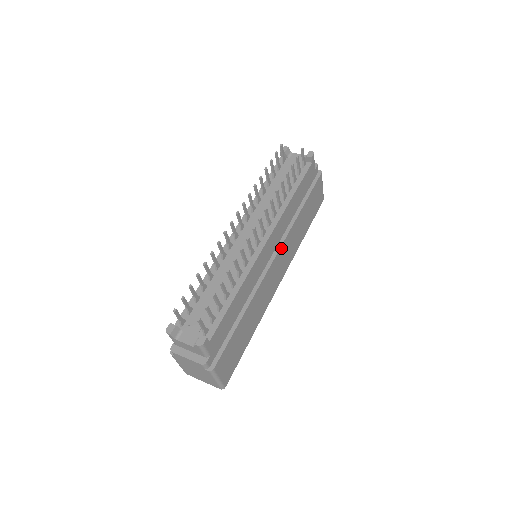
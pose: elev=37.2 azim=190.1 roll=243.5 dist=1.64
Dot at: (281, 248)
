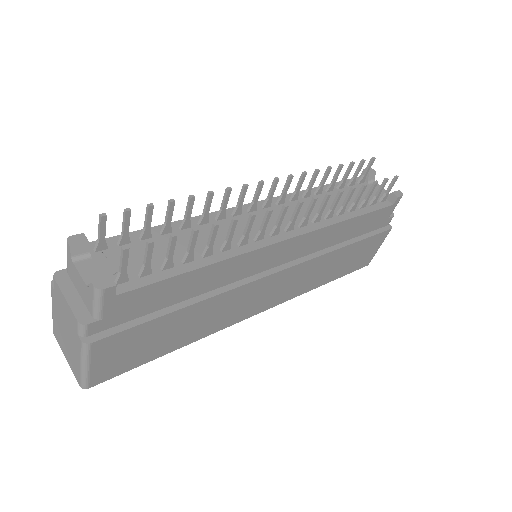
Dot at: (294, 267)
